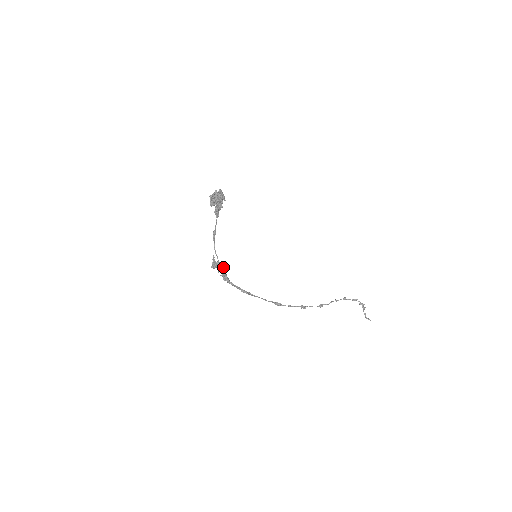
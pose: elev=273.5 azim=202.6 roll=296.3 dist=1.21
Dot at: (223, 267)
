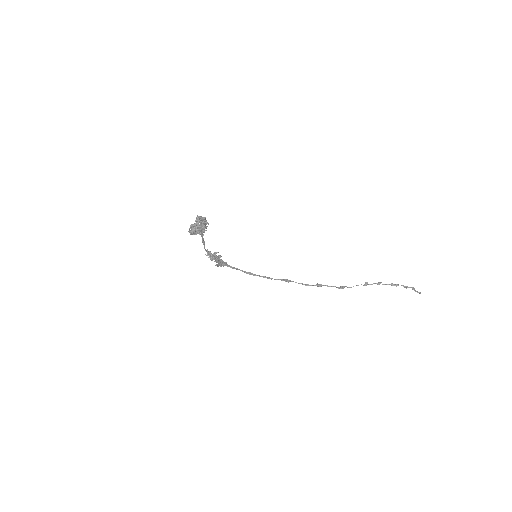
Dot at: (216, 261)
